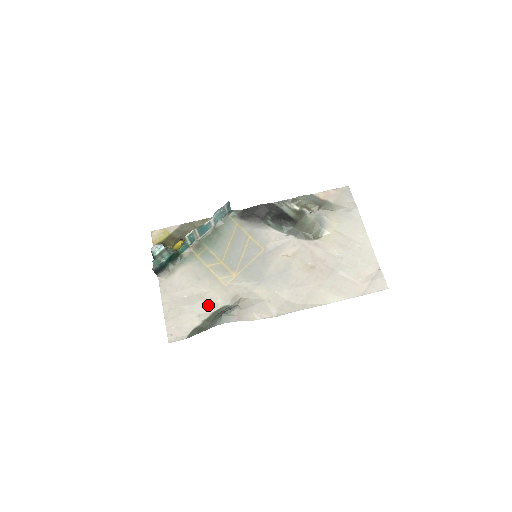
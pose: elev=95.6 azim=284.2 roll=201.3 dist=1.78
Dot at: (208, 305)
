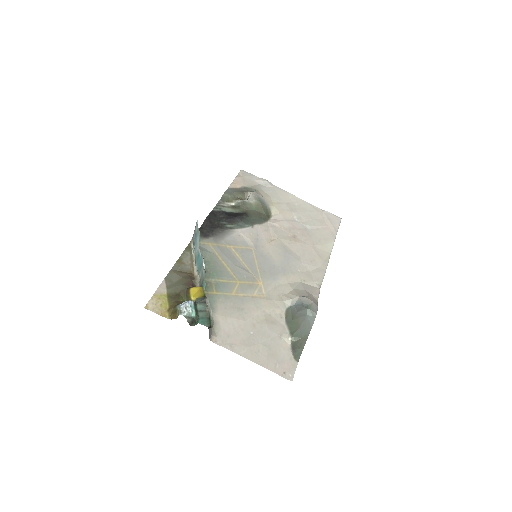
Dot at: (275, 322)
